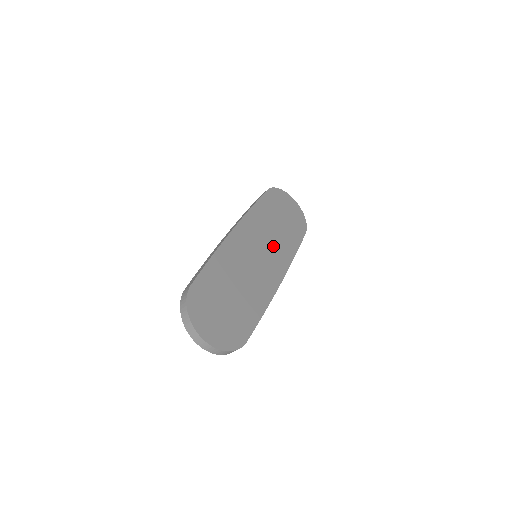
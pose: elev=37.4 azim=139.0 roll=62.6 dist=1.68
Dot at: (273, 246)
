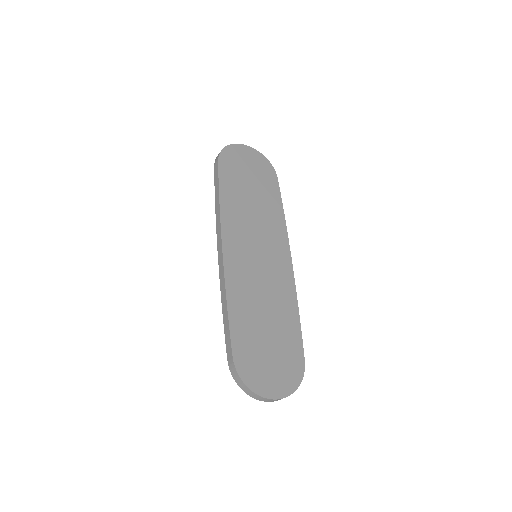
Dot at: (263, 229)
